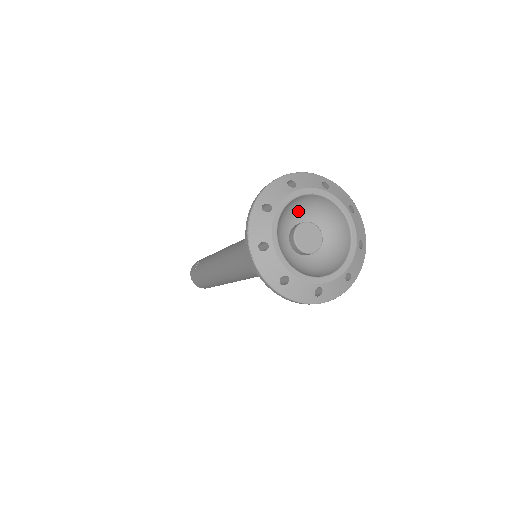
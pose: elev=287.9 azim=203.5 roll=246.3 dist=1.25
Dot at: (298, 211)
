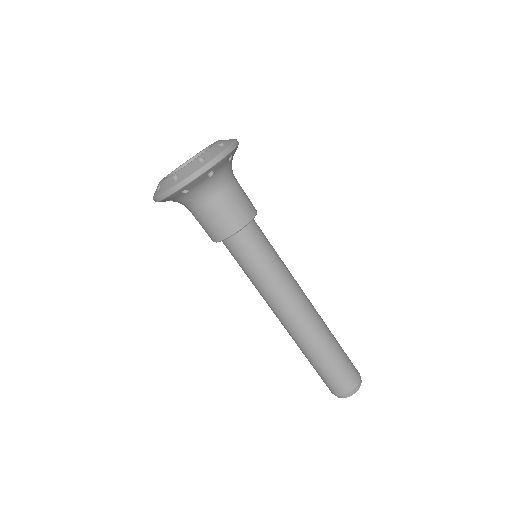
Dot at: occluded
